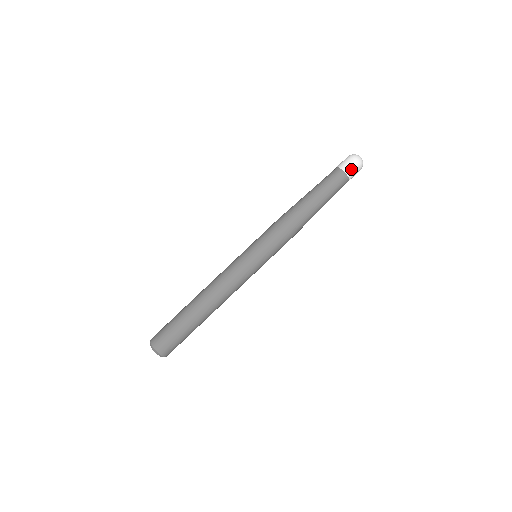
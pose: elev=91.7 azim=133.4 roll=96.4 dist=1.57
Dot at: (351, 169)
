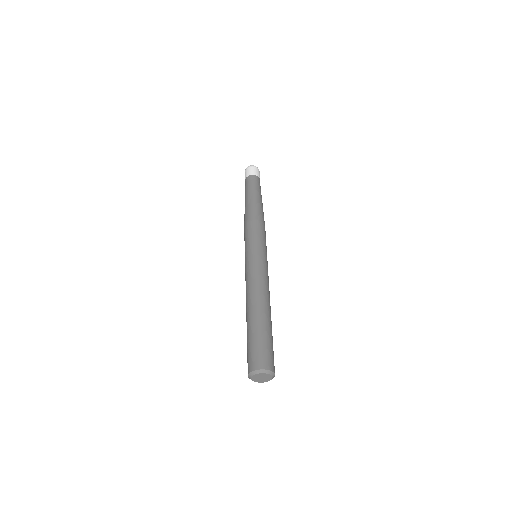
Dot at: (250, 172)
